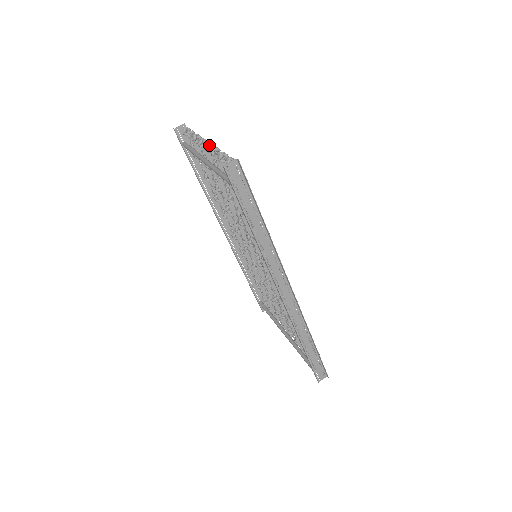
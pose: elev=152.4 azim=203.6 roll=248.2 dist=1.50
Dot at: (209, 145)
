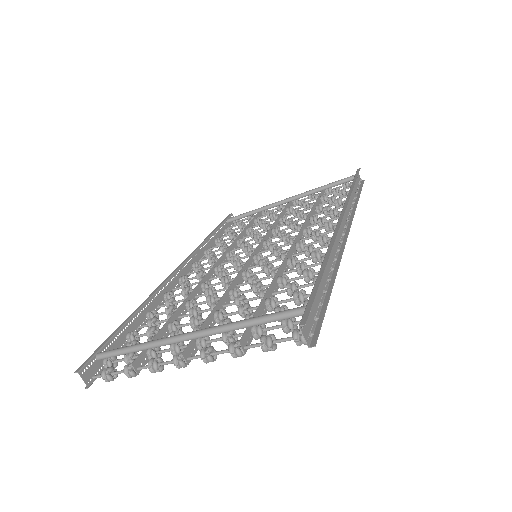
Dot at: occluded
